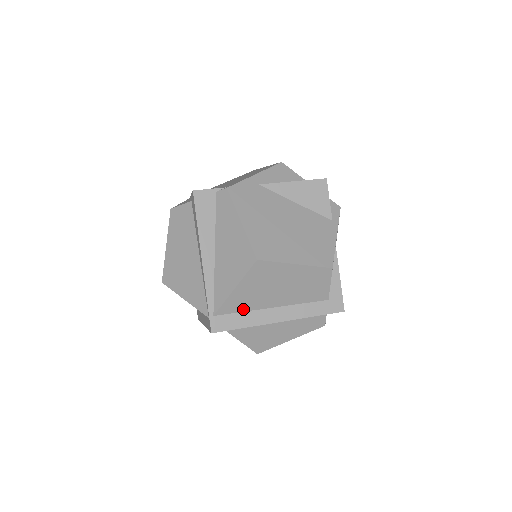
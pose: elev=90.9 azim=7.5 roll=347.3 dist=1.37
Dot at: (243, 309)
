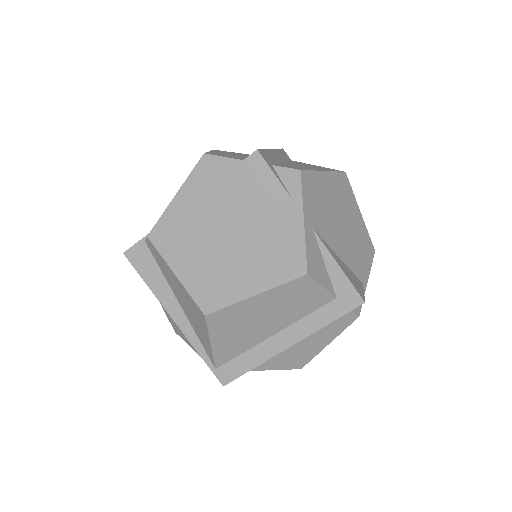
Dot at: (241, 351)
